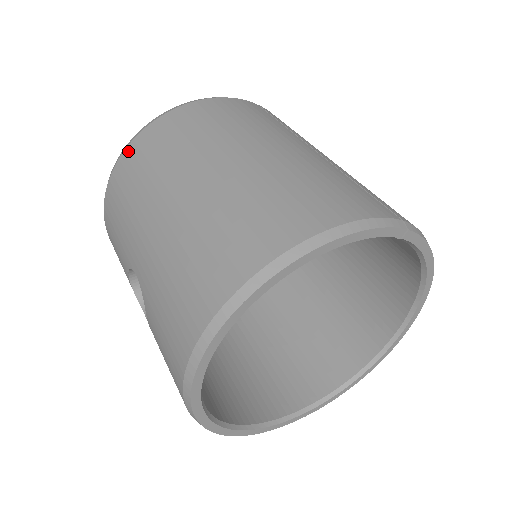
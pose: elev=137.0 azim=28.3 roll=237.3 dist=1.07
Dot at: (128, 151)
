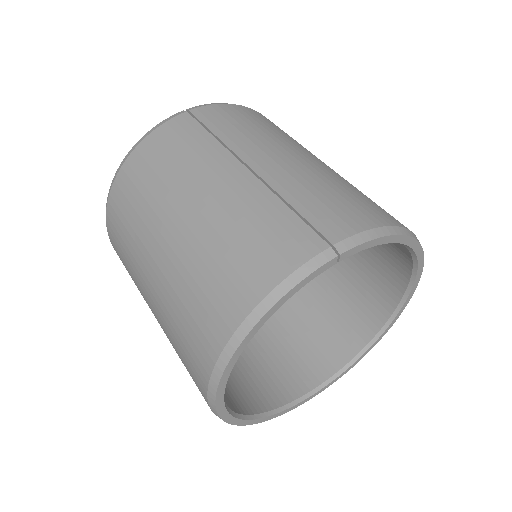
Dot at: (108, 226)
